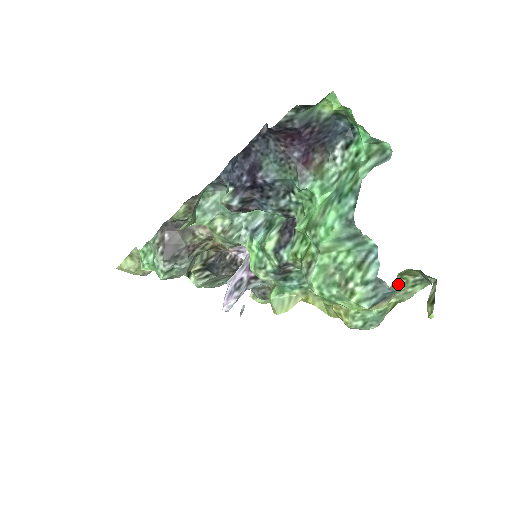
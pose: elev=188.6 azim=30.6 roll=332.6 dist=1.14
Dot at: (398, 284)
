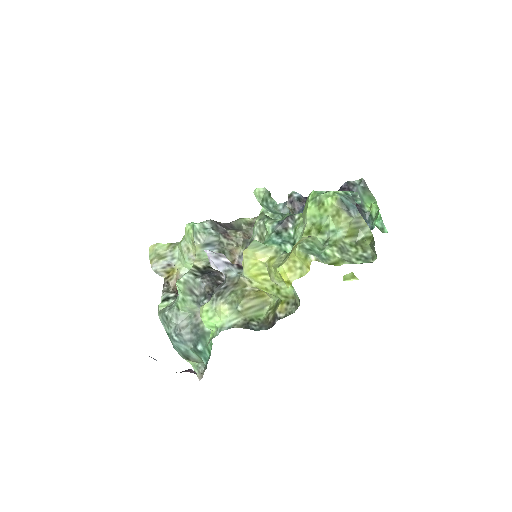
Dot at: (350, 249)
